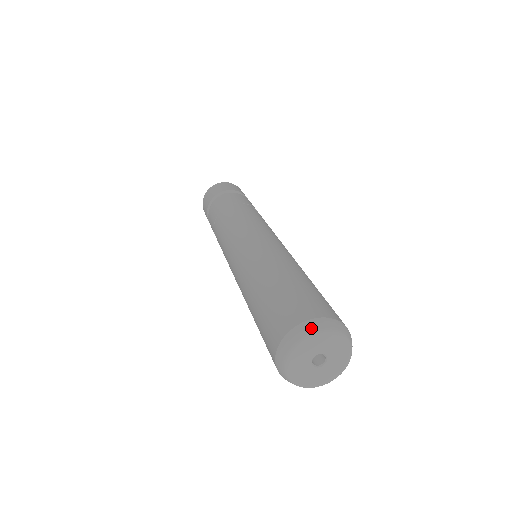
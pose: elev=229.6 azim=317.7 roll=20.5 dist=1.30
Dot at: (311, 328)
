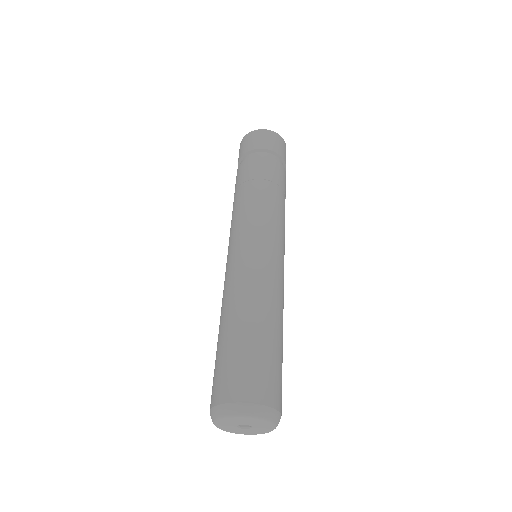
Dot at: (247, 412)
